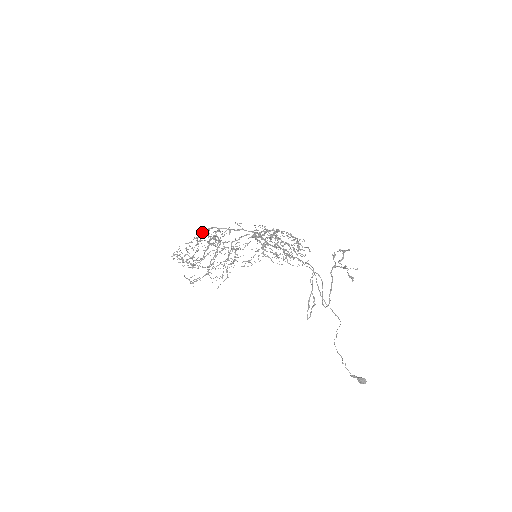
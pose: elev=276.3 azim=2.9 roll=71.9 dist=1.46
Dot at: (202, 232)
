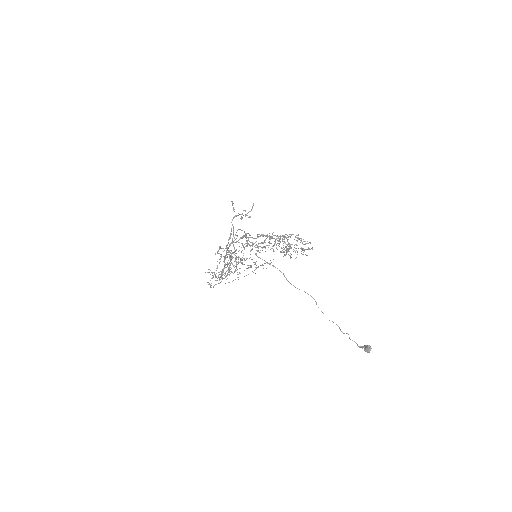
Dot at: occluded
